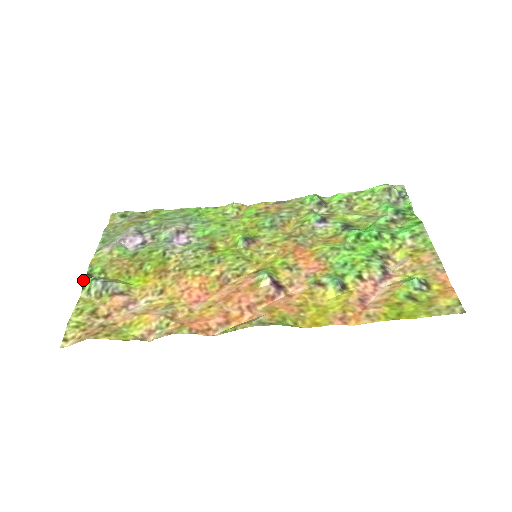
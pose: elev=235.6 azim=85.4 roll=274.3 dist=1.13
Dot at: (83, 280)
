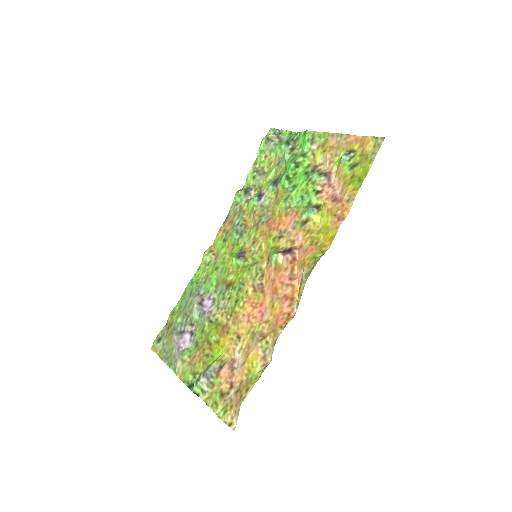
Dot at: occluded
